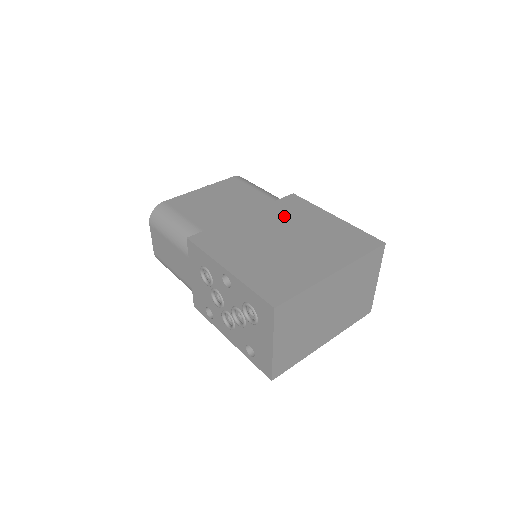
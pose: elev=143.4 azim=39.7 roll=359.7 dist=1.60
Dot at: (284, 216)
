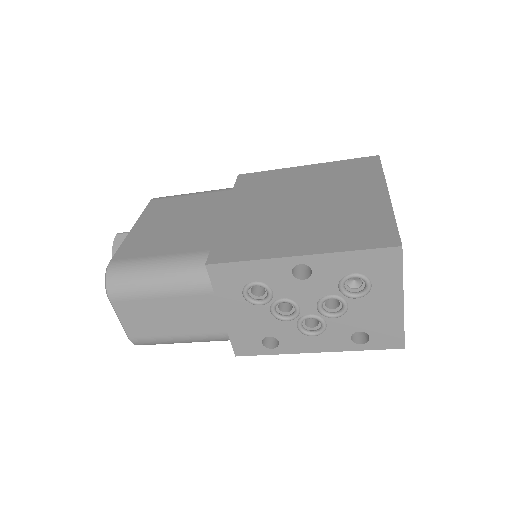
Dot at: (265, 191)
